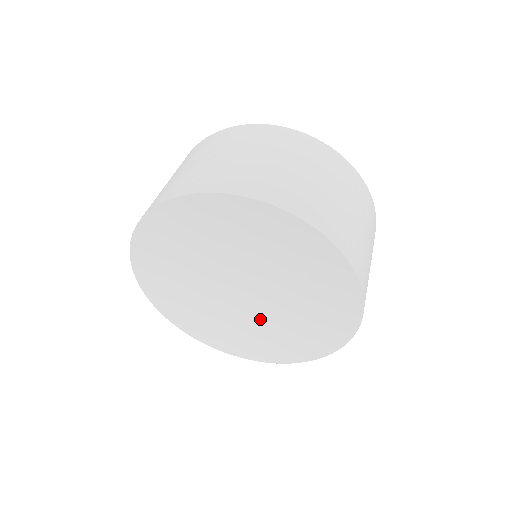
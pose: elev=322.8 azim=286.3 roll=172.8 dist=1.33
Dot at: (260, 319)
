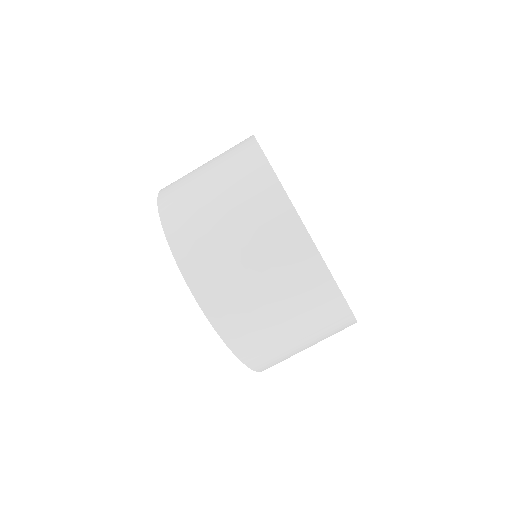
Dot at: occluded
